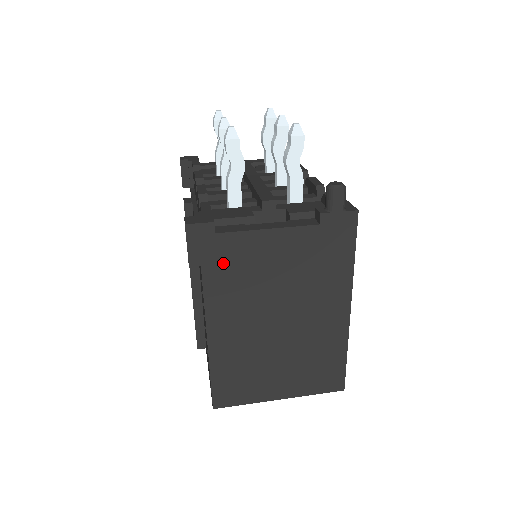
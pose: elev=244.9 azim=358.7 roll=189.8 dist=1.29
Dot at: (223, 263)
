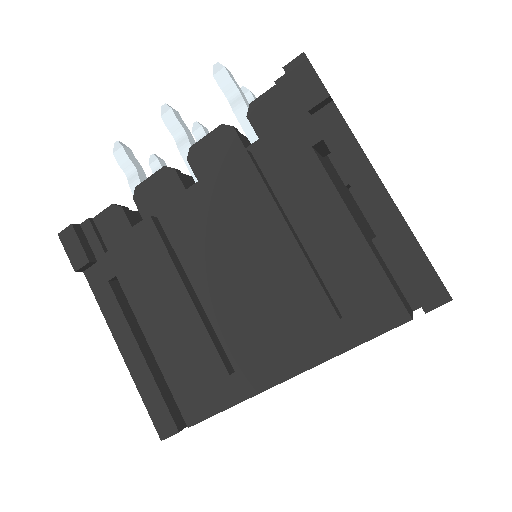
Dot at: occluded
